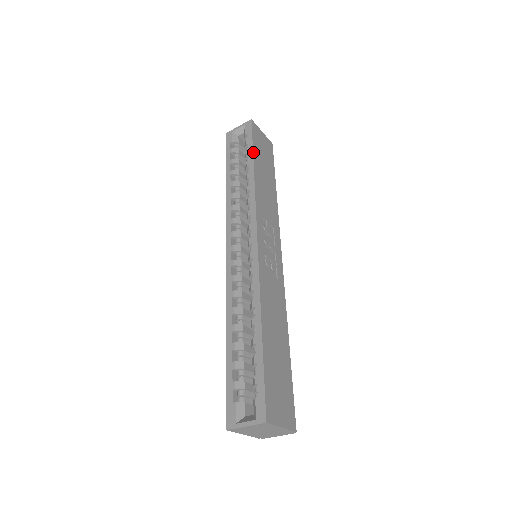
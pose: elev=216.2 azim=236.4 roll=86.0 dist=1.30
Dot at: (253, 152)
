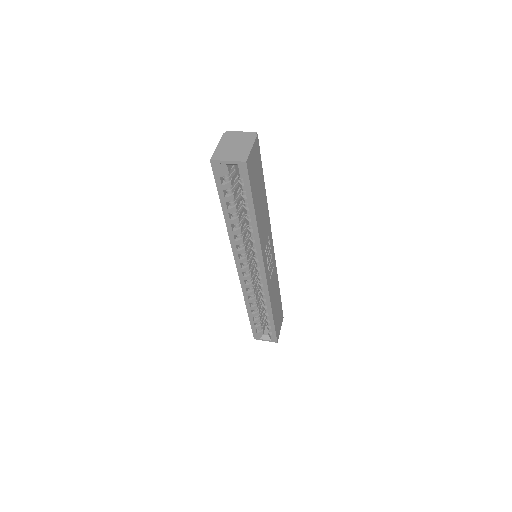
Dot at: (253, 203)
